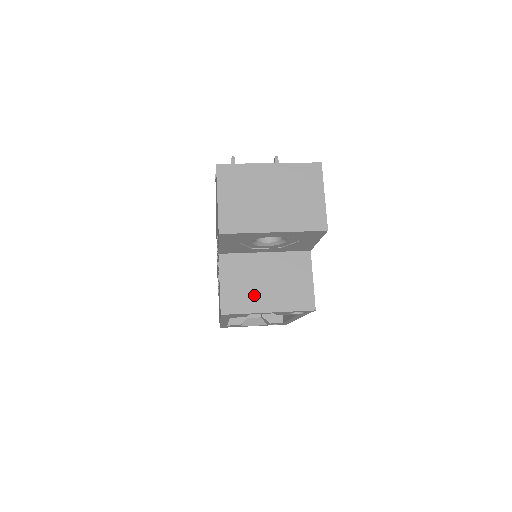
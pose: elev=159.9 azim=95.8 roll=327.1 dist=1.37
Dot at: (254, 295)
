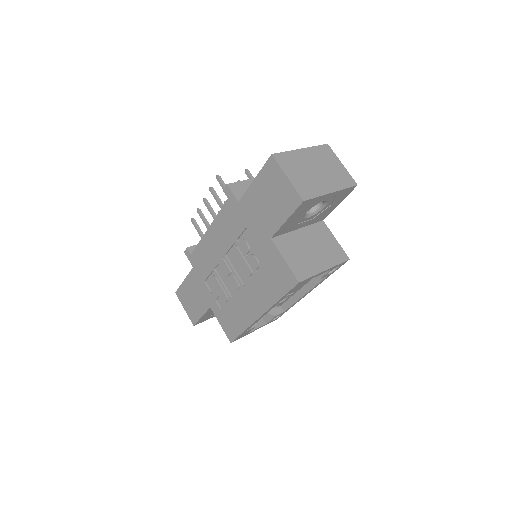
Dot at: (310, 261)
